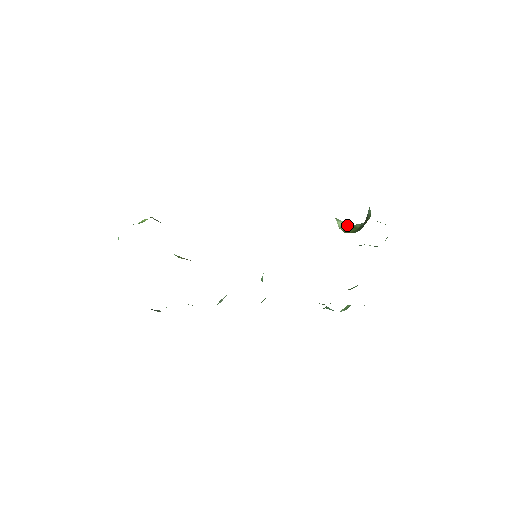
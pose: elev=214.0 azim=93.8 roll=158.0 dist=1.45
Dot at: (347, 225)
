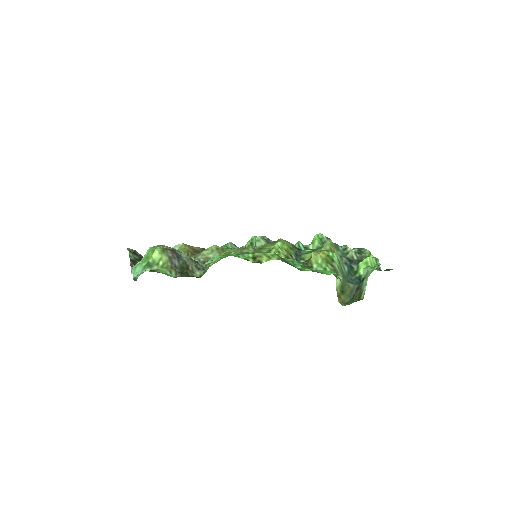
Dot at: (343, 283)
